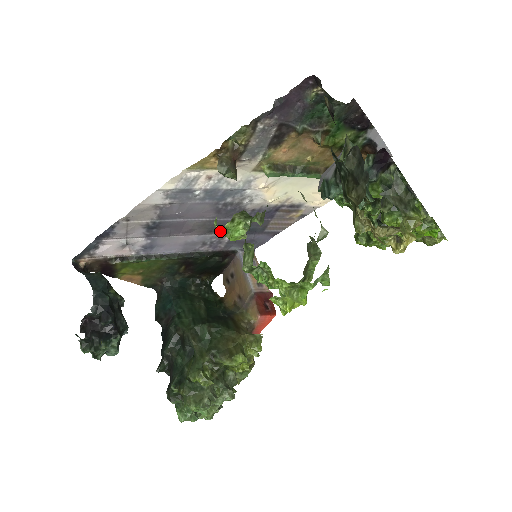
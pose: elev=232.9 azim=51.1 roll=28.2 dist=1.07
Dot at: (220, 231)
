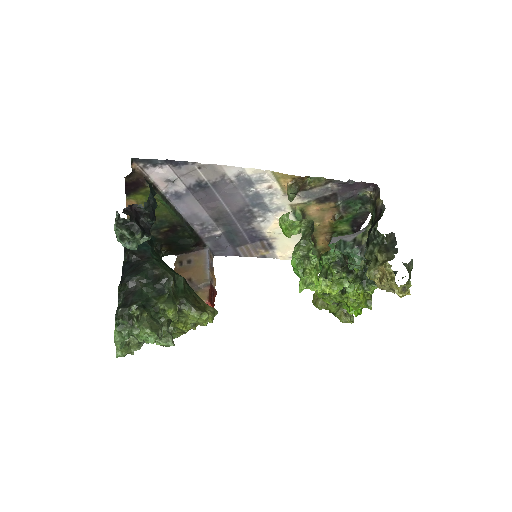
Dot at: (288, 222)
